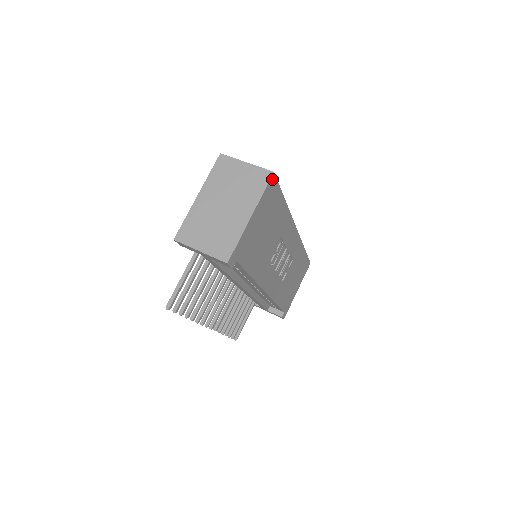
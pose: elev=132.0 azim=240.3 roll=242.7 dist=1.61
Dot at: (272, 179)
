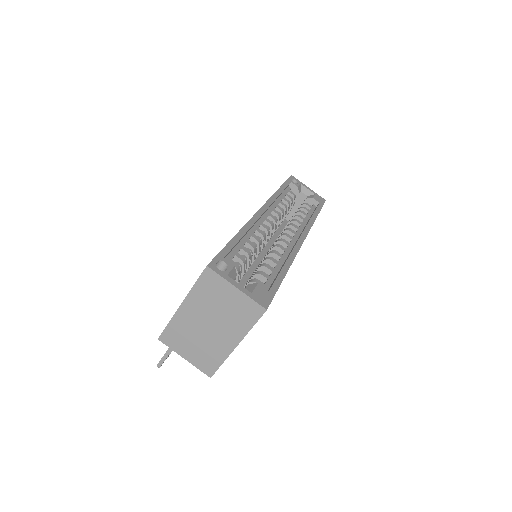
Dot at: (264, 311)
